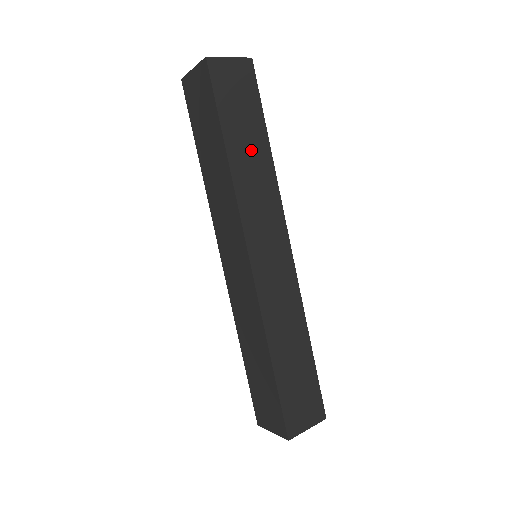
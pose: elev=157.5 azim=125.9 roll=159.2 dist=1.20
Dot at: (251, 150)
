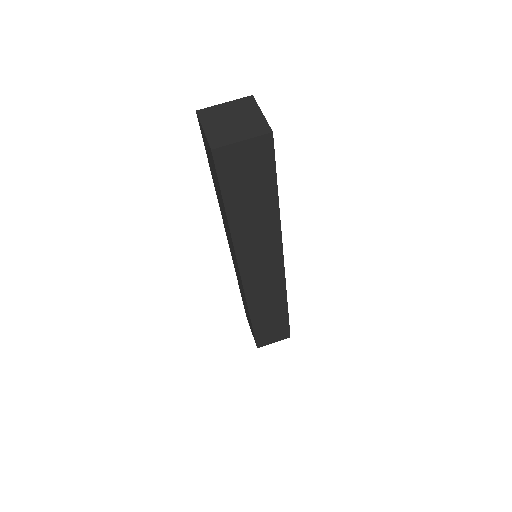
Dot at: (256, 213)
